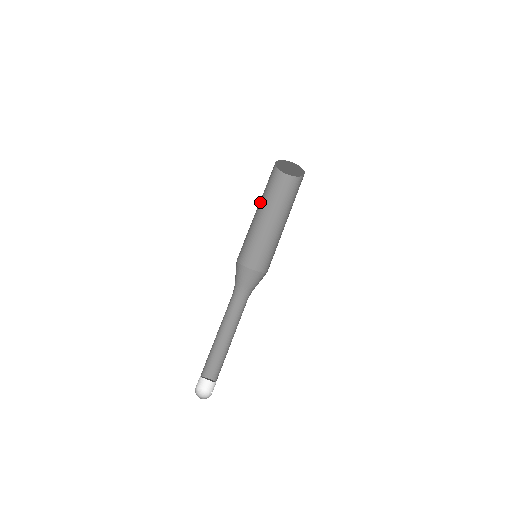
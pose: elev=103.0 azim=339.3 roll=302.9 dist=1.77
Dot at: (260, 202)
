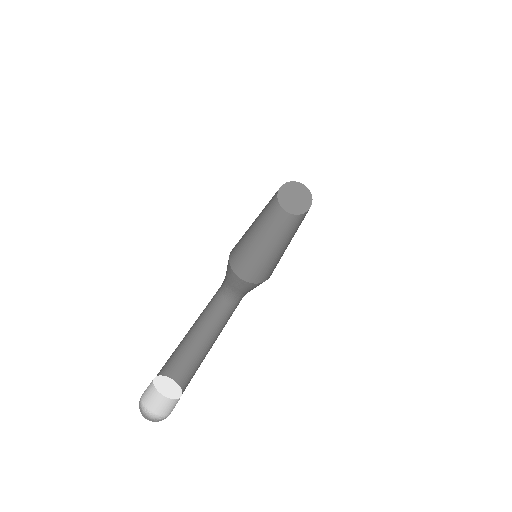
Dot at: (262, 211)
